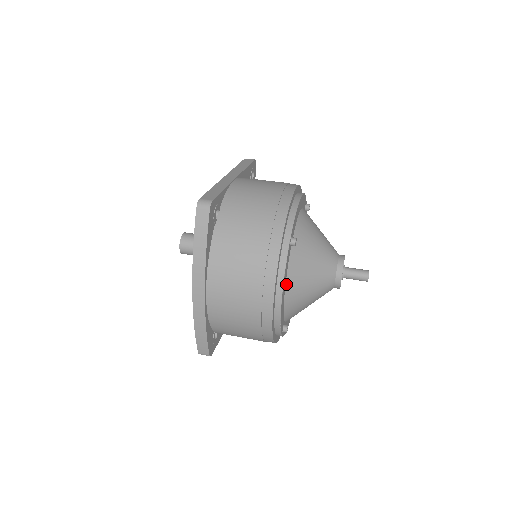
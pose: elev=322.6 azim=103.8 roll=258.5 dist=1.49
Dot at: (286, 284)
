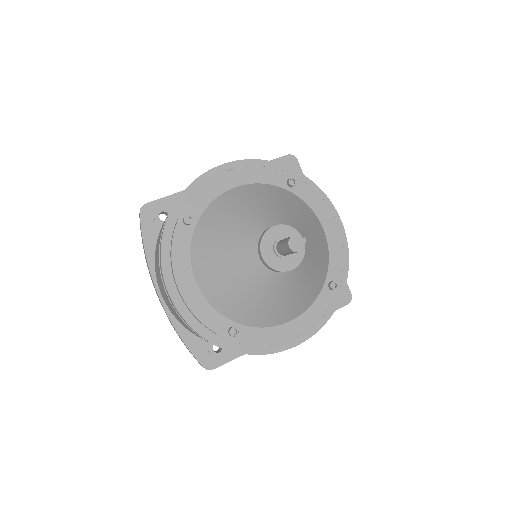
Dot at: (193, 271)
